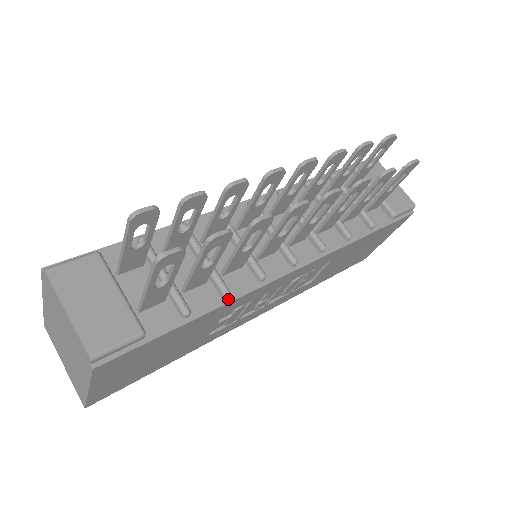
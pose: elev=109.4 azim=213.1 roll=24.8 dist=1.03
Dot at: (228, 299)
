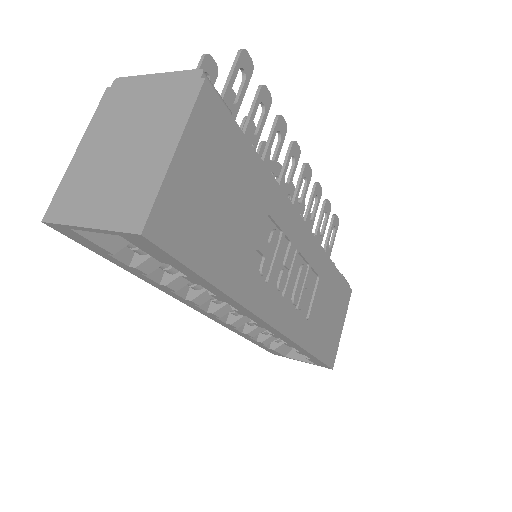
Dot at: (273, 180)
